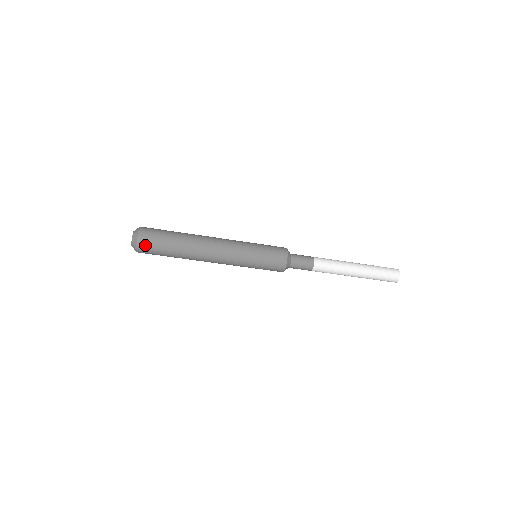
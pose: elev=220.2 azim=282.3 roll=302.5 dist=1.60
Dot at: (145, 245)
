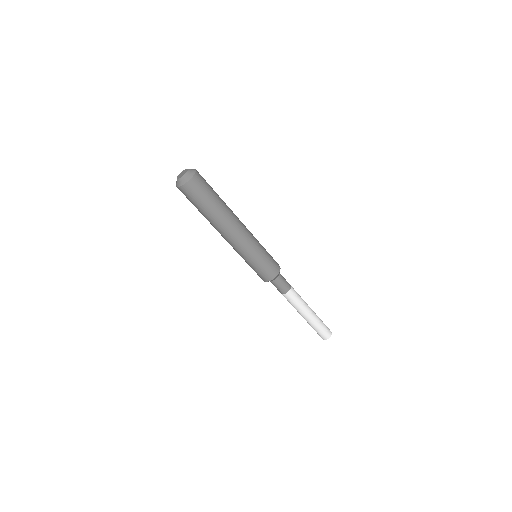
Dot at: (199, 181)
